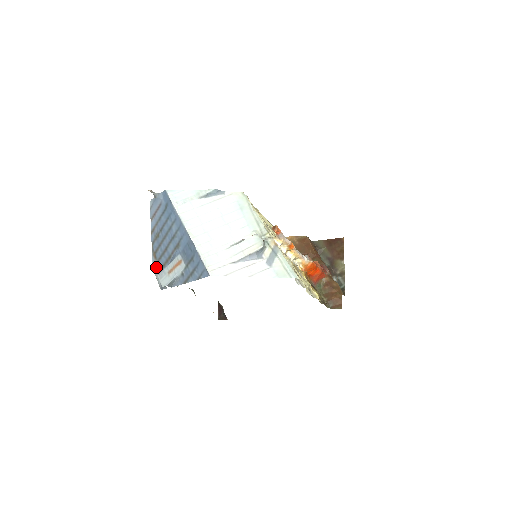
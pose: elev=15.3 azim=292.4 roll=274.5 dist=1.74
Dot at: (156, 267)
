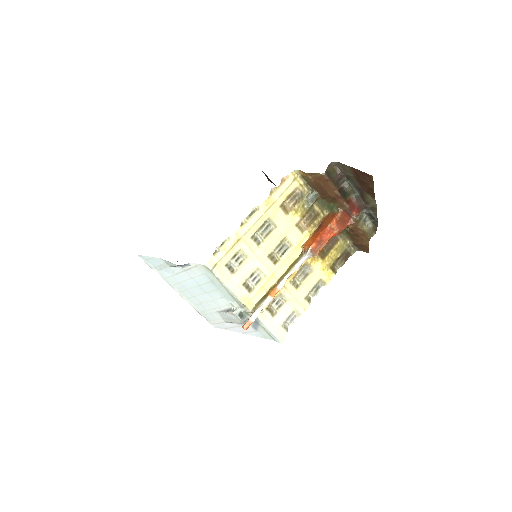
Dot at: occluded
